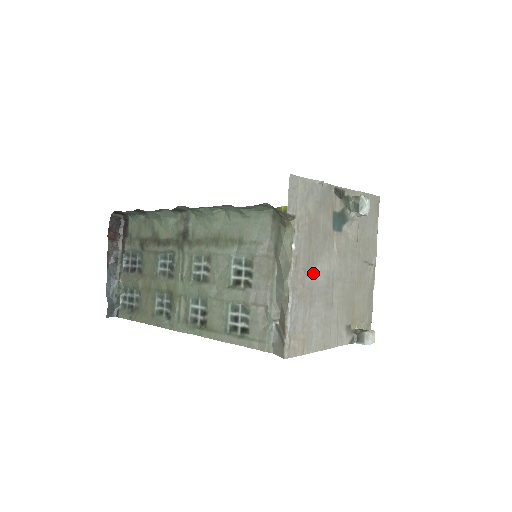
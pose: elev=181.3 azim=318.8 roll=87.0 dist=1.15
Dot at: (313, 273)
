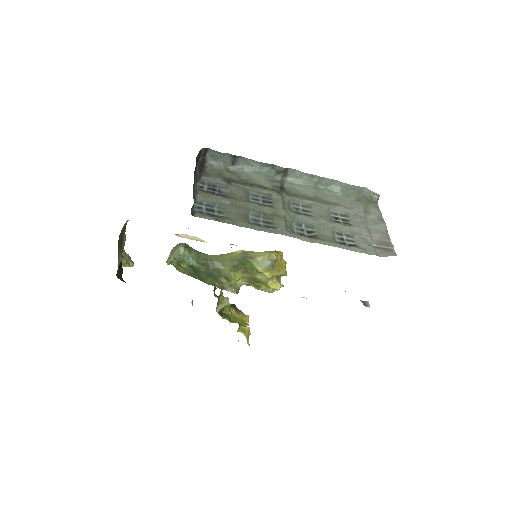
Dot at: occluded
